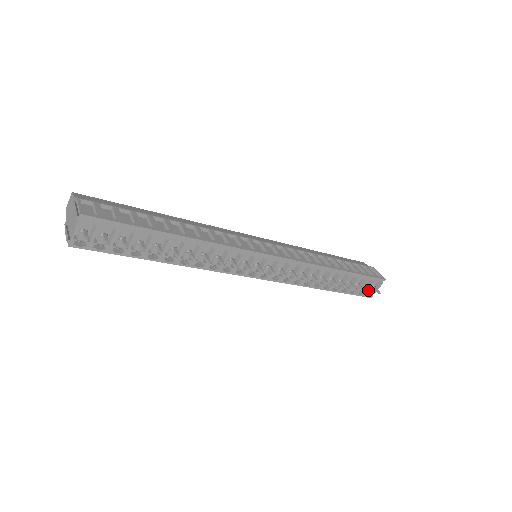
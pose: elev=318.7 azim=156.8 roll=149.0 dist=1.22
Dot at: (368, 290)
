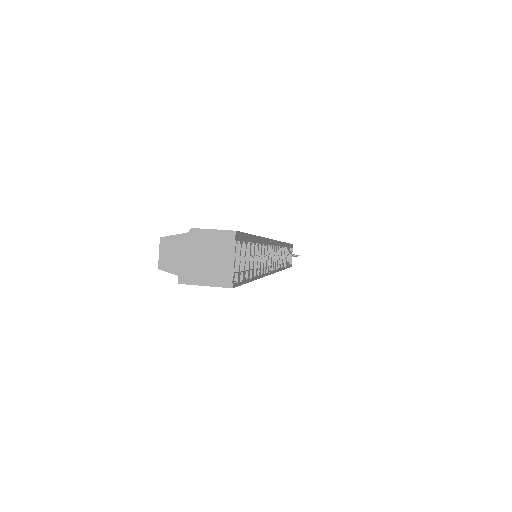
Dot at: occluded
